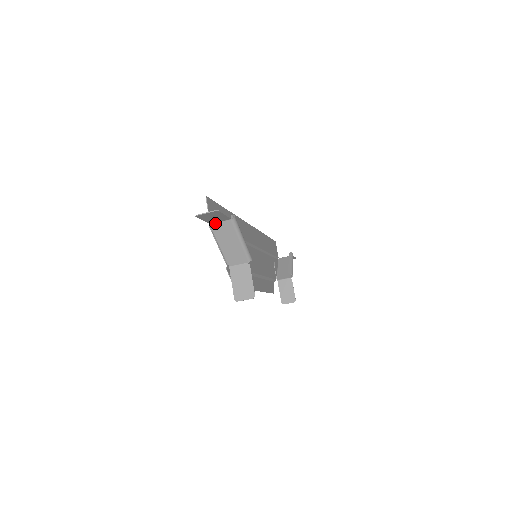
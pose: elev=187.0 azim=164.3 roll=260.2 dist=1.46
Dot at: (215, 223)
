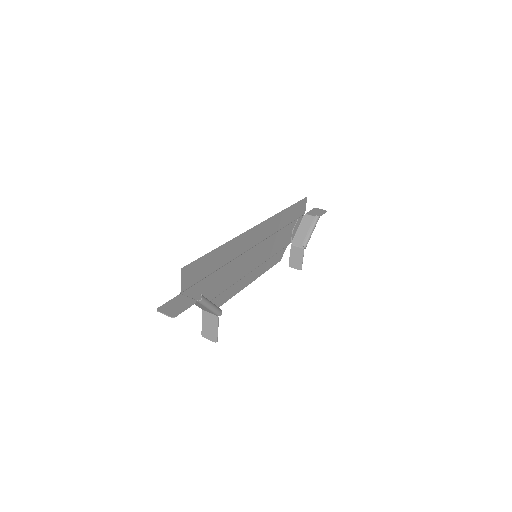
Dot at: (184, 296)
